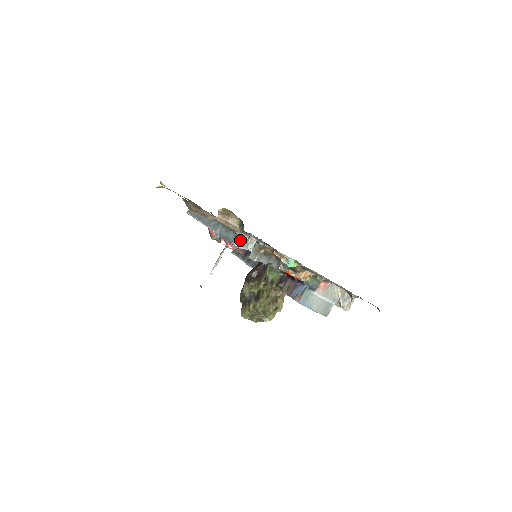
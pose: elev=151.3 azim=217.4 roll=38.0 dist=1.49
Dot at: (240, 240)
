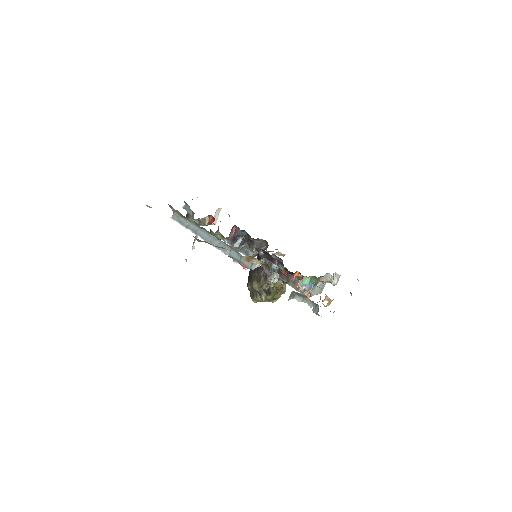
Dot at: occluded
